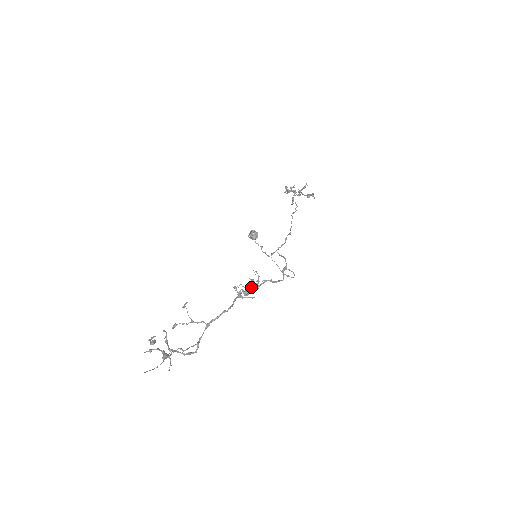
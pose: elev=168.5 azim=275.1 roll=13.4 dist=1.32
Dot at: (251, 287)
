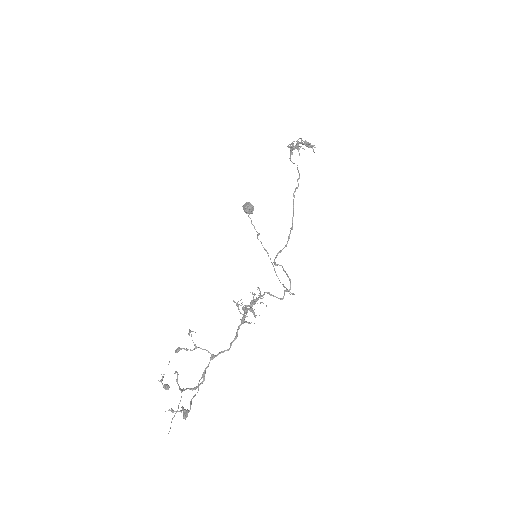
Dot at: (251, 304)
